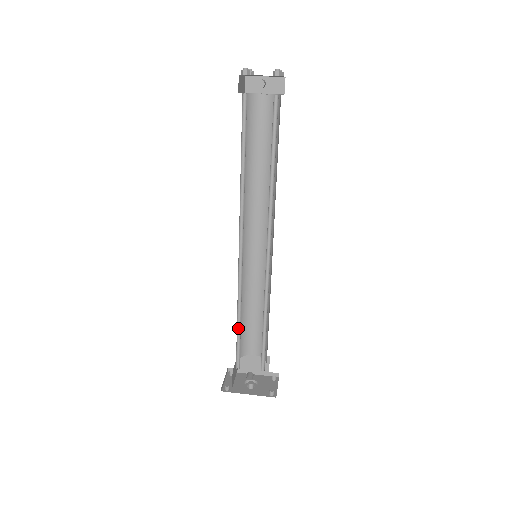
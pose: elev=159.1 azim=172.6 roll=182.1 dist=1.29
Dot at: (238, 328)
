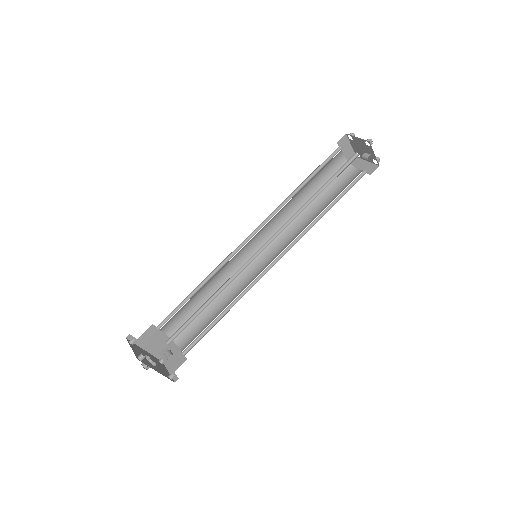
Dot at: (201, 307)
